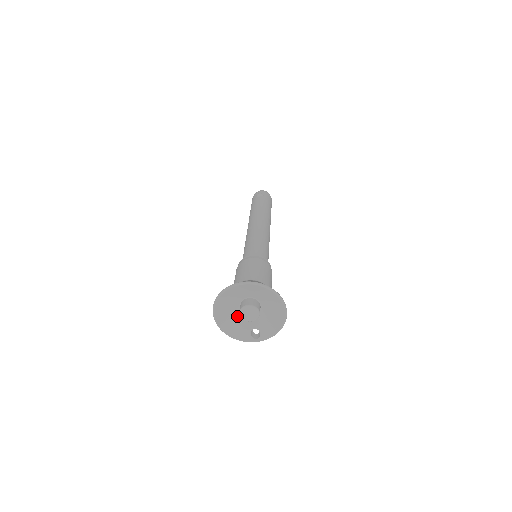
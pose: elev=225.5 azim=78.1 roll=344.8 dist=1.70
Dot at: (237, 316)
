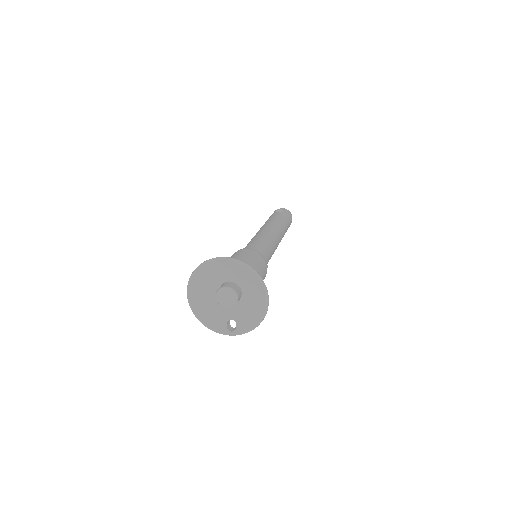
Dot at: (214, 301)
